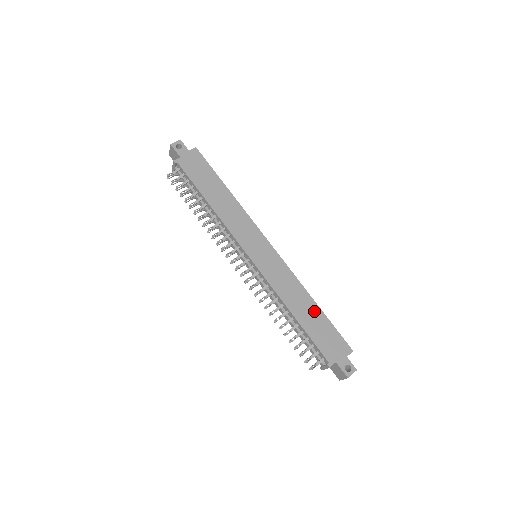
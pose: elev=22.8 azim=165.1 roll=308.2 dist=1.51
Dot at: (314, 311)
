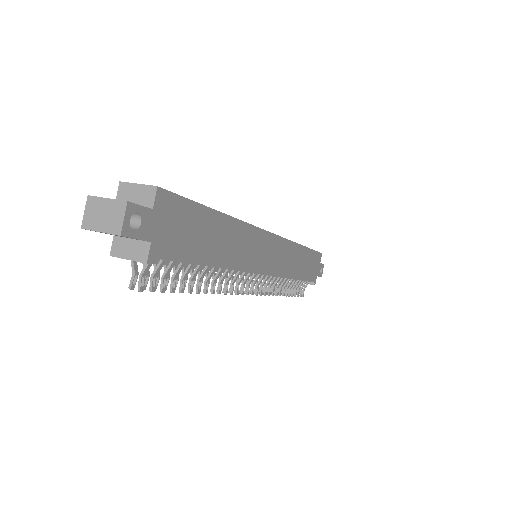
Dot at: (305, 256)
